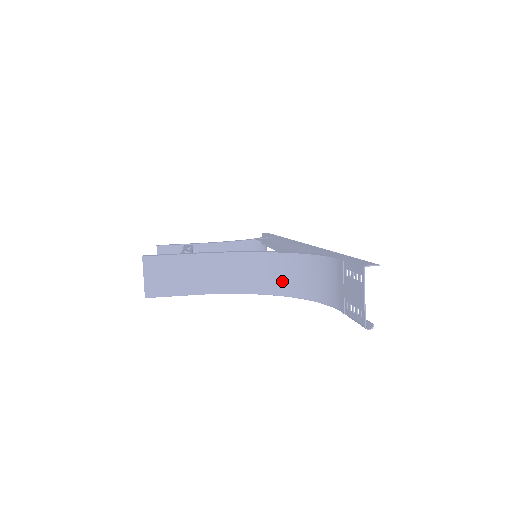
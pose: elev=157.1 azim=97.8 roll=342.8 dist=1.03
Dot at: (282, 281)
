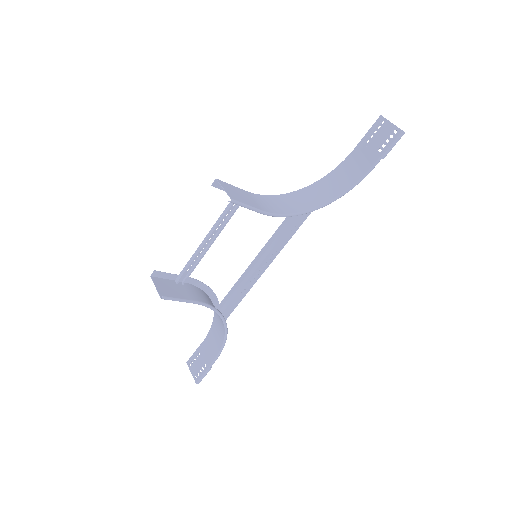
Dot at: (316, 199)
